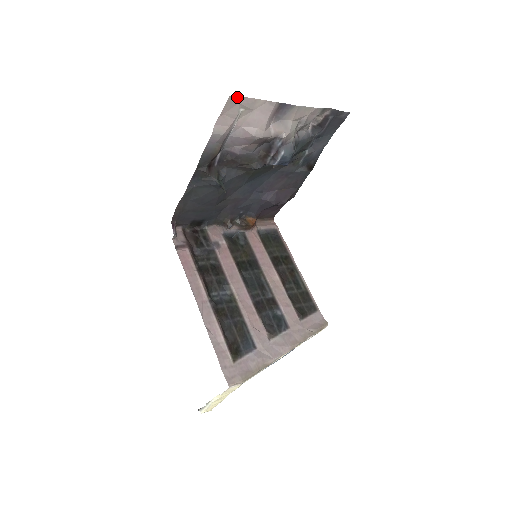
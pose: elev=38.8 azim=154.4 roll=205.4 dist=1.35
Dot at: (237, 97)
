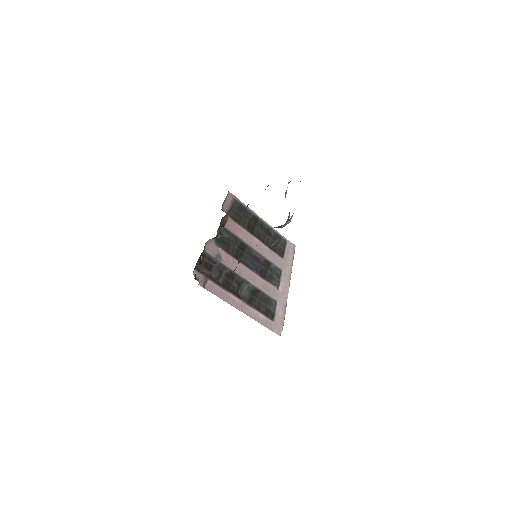
Dot at: occluded
